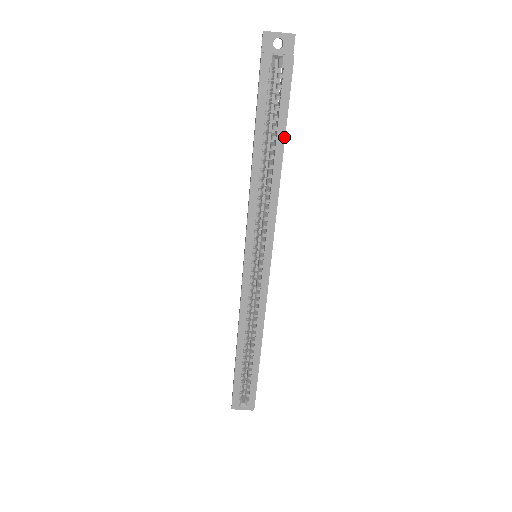
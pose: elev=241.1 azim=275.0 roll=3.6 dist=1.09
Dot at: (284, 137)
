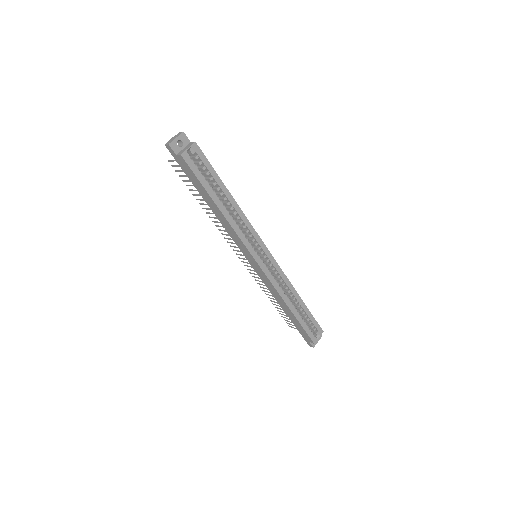
Dot at: (223, 183)
